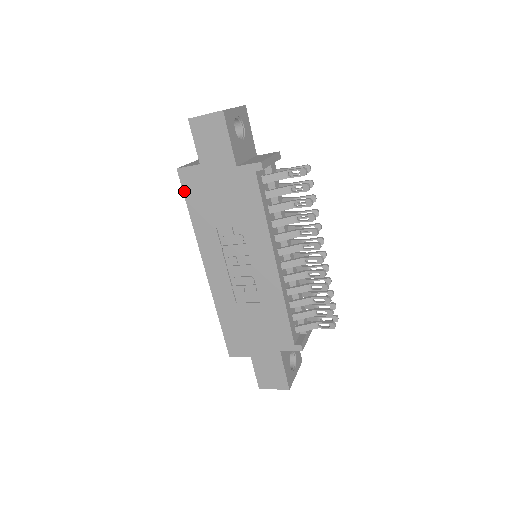
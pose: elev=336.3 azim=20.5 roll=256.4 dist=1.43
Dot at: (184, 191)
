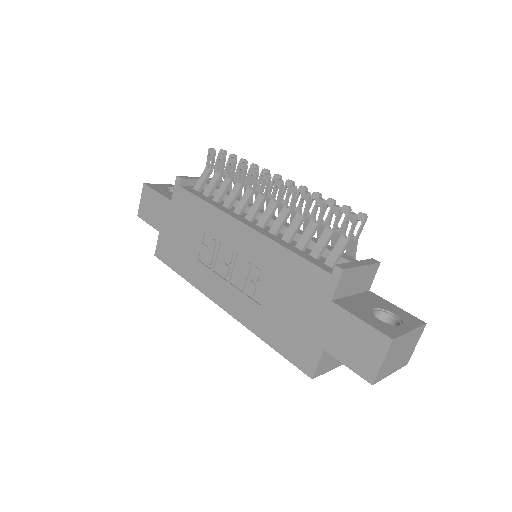
Dot at: (167, 264)
